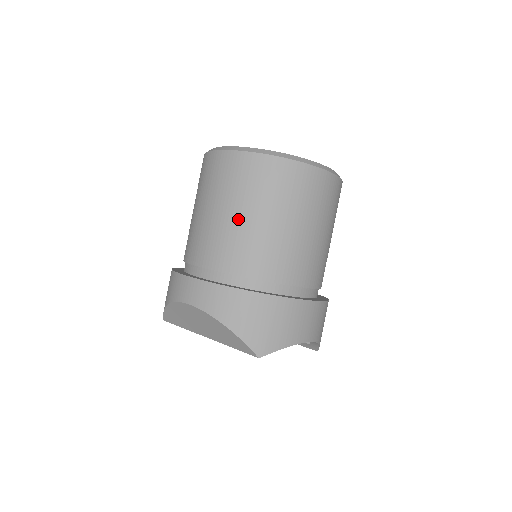
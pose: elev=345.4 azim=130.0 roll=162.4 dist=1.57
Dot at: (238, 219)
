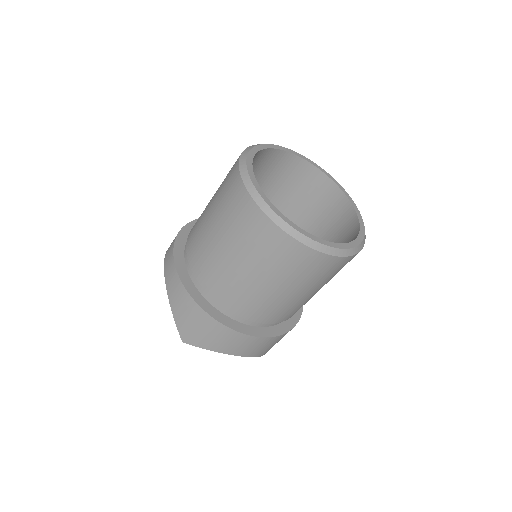
Dot at: (215, 239)
